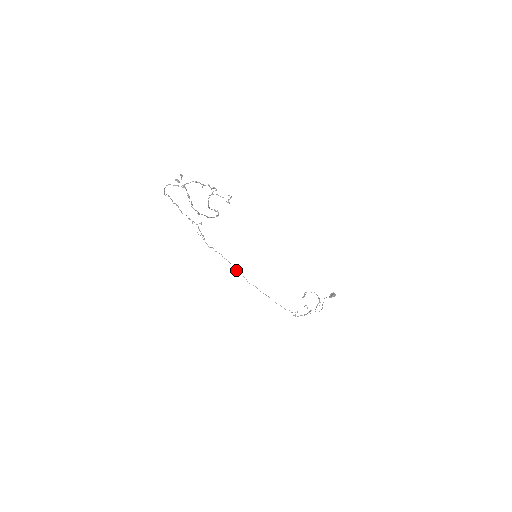
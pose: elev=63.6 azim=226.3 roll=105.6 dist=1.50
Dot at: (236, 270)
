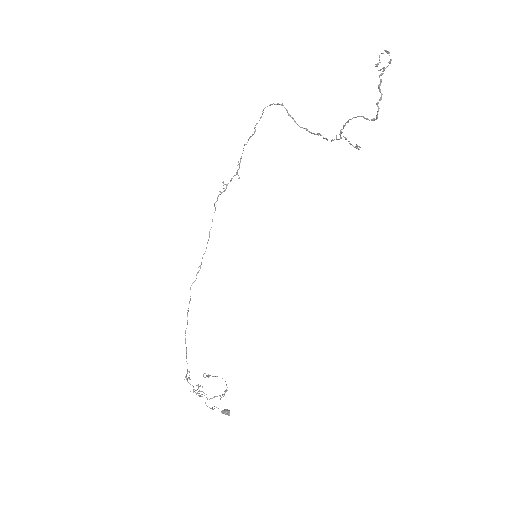
Dot at: occluded
